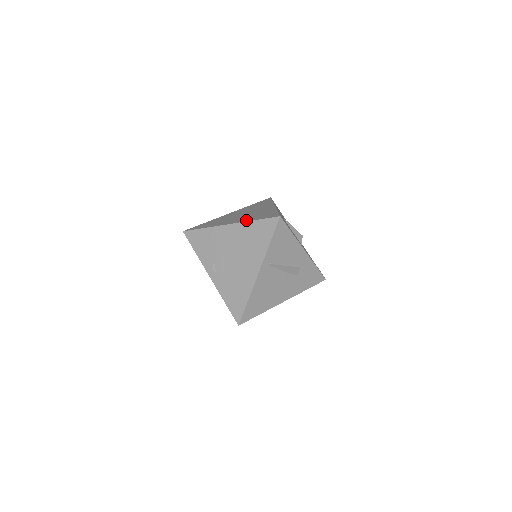
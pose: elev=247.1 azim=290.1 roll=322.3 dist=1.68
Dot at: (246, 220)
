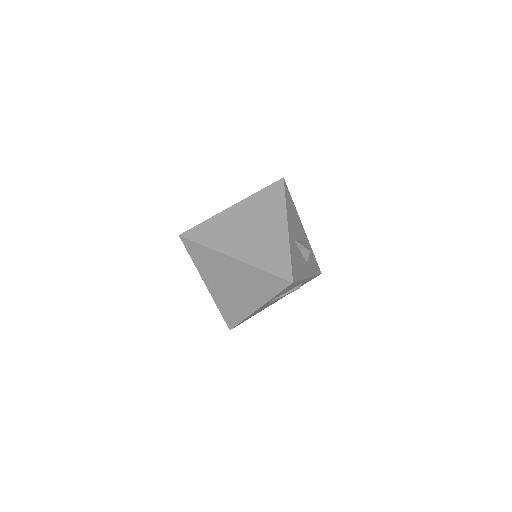
Dot at: (254, 262)
